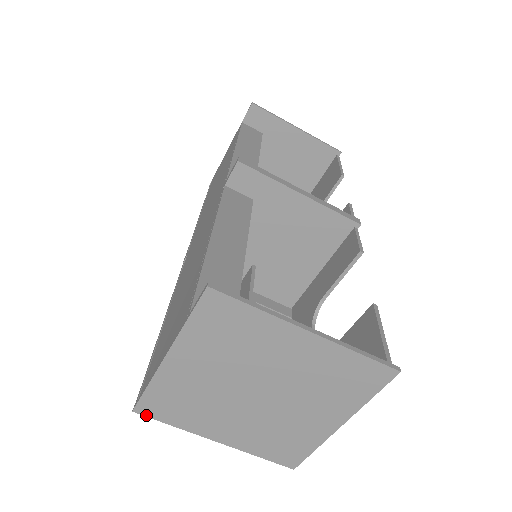
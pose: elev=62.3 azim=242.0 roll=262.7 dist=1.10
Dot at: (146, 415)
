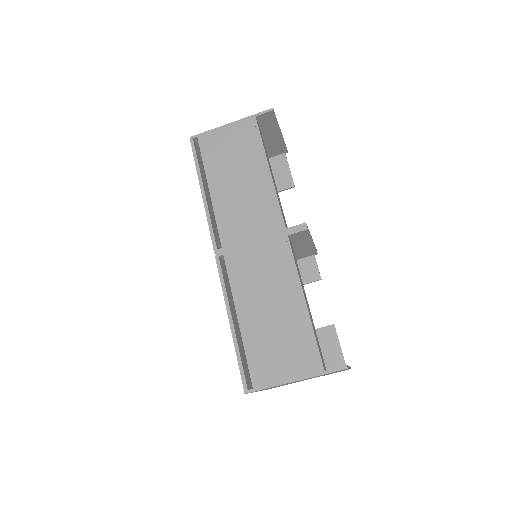
Dot at: occluded
